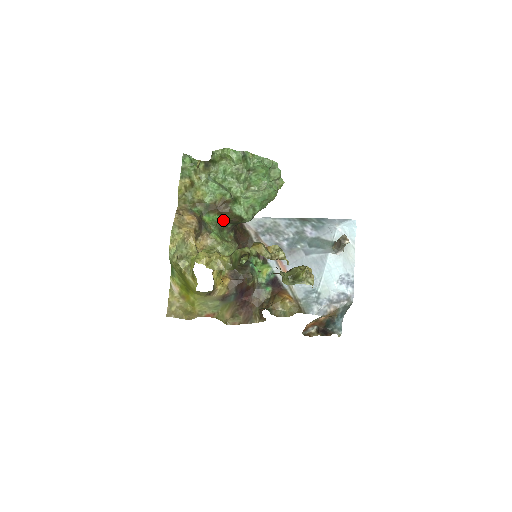
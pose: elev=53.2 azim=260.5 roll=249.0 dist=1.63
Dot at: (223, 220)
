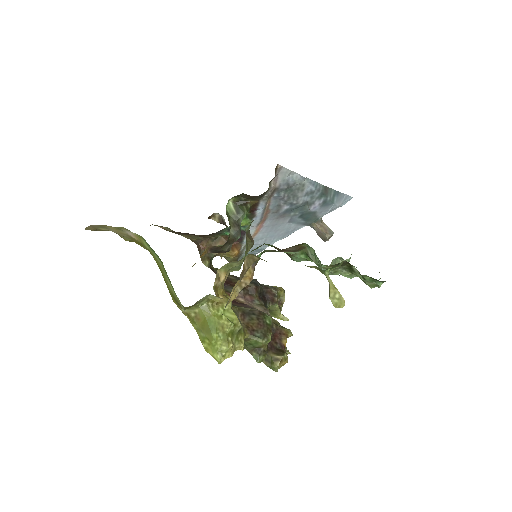
Dot at: occluded
